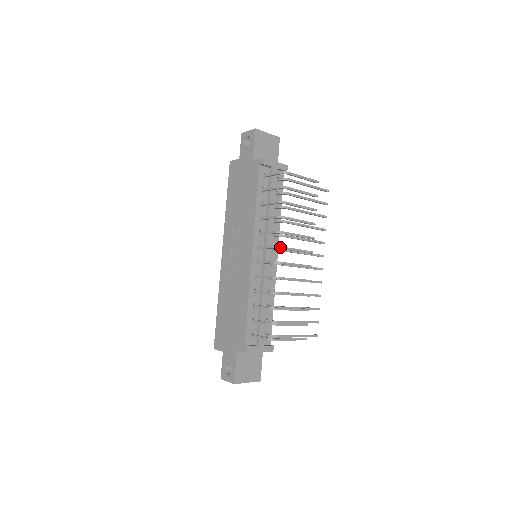
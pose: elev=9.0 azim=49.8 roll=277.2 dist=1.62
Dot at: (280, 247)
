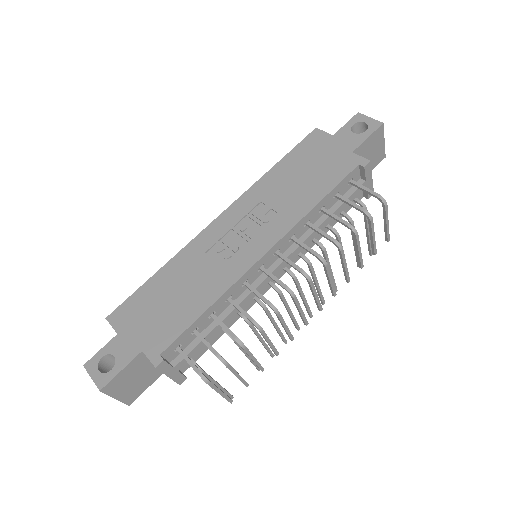
Dot at: (309, 277)
